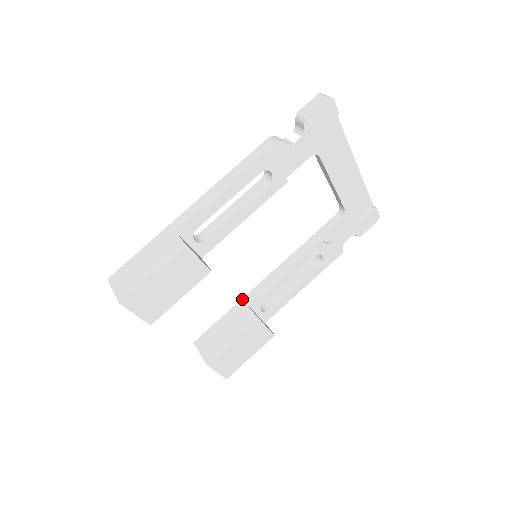
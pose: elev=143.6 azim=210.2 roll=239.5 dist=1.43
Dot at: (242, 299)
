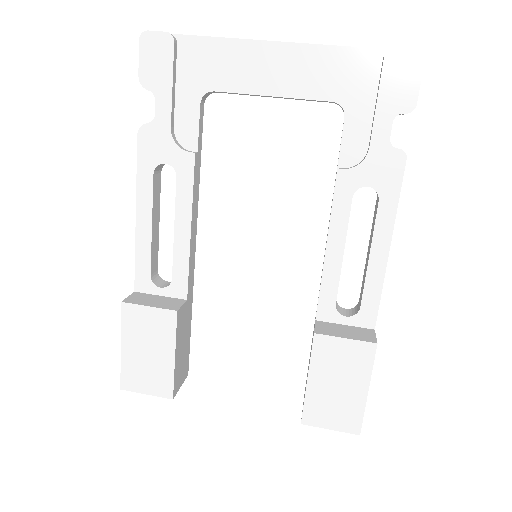
Dot at: occluded
